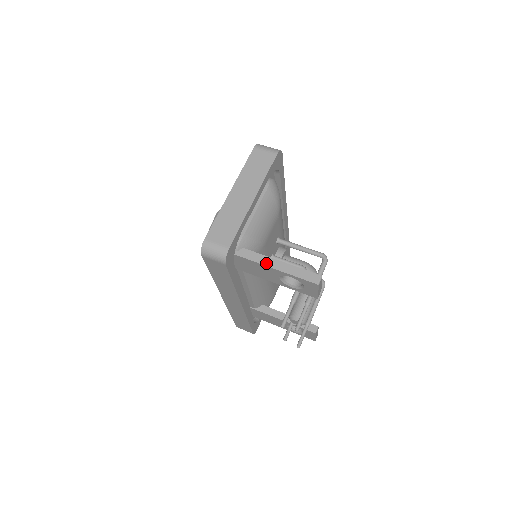
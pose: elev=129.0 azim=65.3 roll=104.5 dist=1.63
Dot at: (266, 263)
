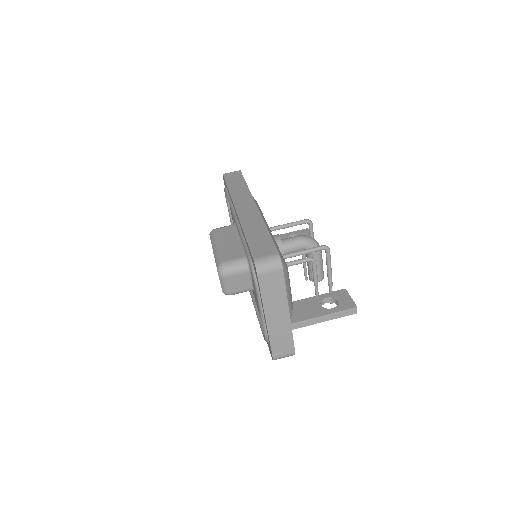
Dot at: (313, 323)
